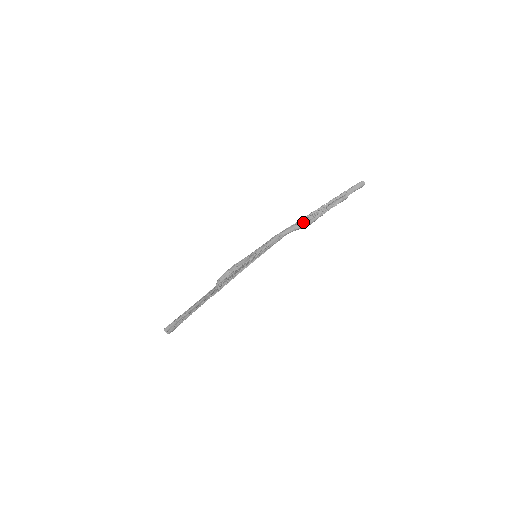
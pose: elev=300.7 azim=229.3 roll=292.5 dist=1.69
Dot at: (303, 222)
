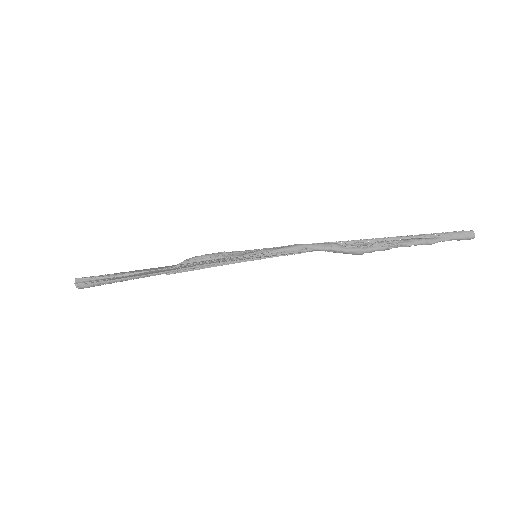
Dot at: (349, 246)
